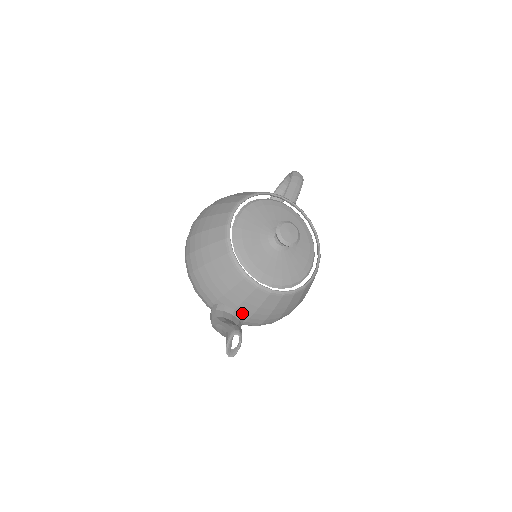
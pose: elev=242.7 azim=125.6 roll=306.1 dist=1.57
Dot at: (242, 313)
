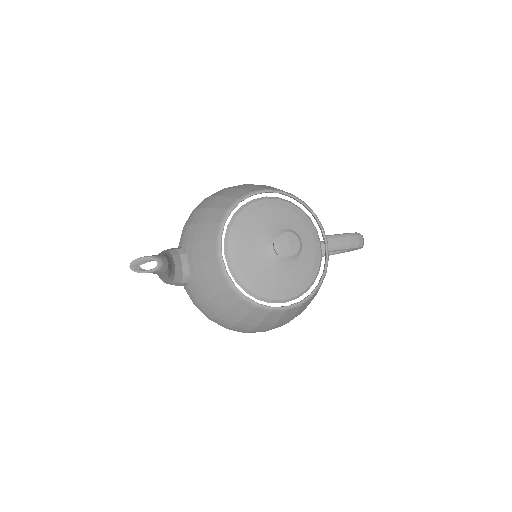
Dot at: (191, 274)
